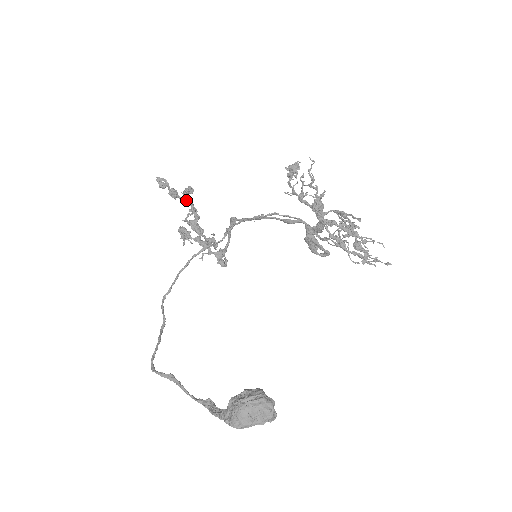
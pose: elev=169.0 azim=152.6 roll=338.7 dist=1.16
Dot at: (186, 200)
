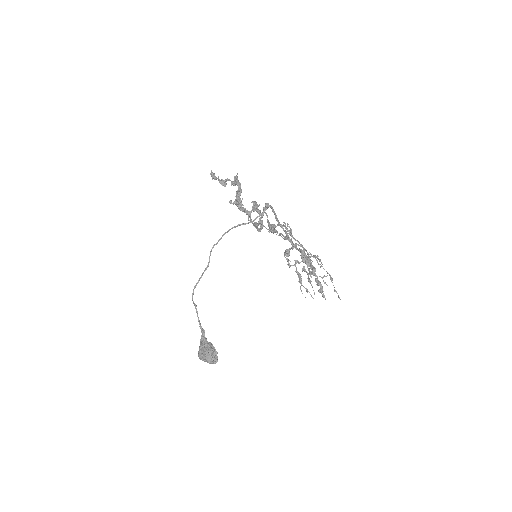
Dot at: occluded
